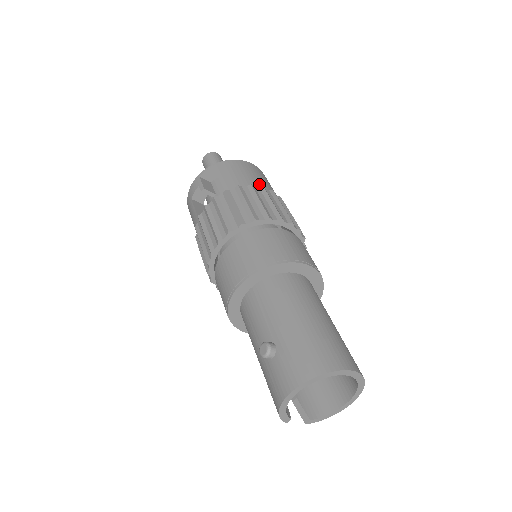
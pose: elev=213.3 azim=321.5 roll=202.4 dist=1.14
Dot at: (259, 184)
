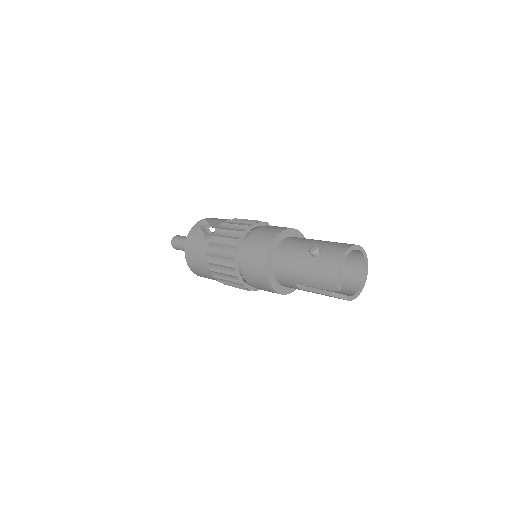
Dot at: occluded
